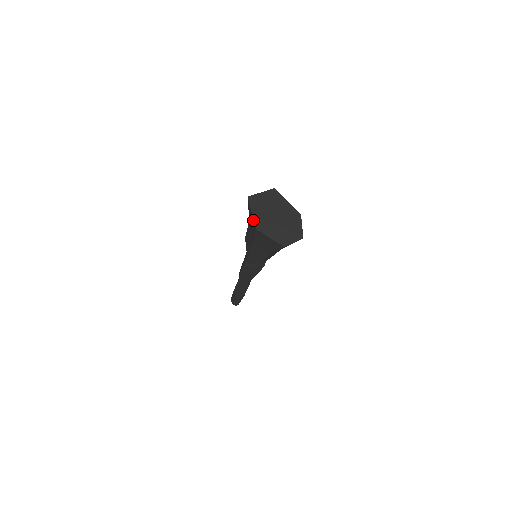
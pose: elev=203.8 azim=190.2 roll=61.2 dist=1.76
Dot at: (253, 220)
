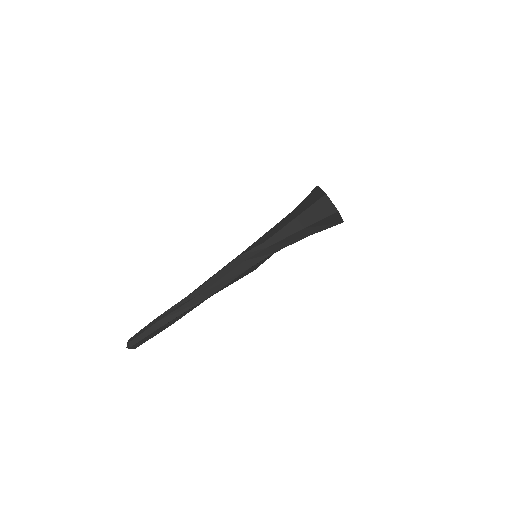
Dot at: occluded
